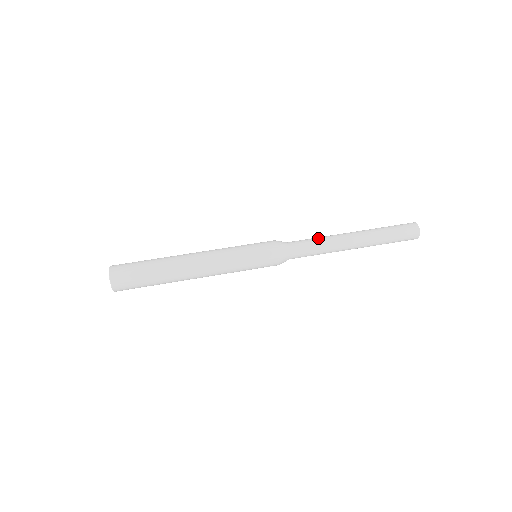
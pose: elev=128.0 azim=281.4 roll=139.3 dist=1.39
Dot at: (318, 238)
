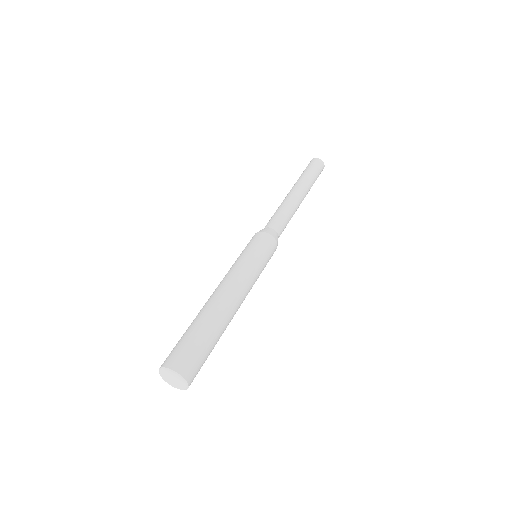
Dot at: (279, 209)
